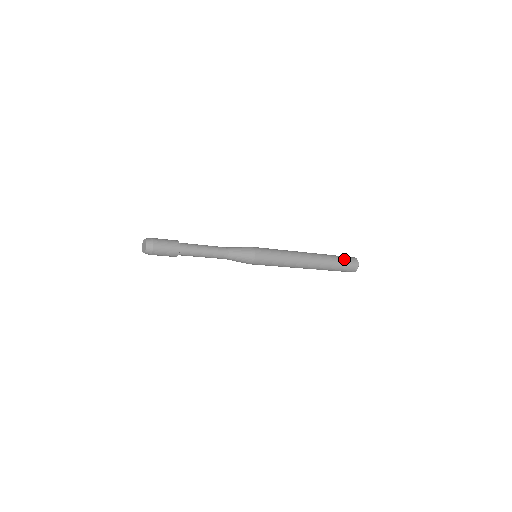
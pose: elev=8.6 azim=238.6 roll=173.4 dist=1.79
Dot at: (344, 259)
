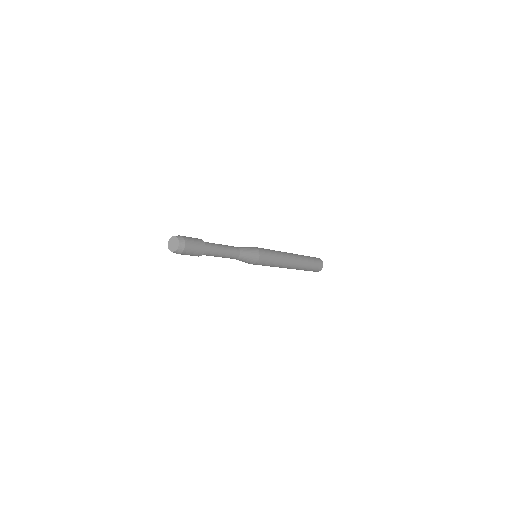
Dot at: (309, 256)
